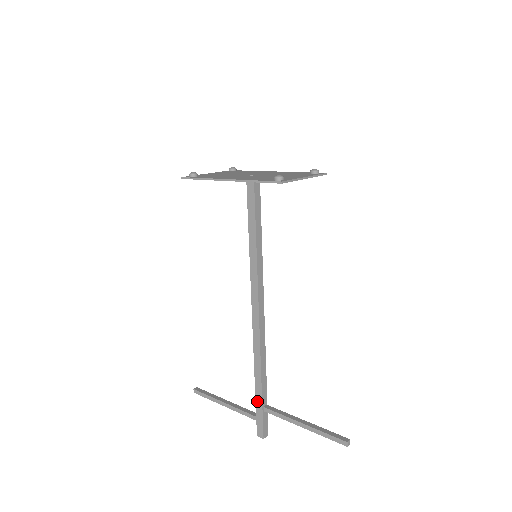
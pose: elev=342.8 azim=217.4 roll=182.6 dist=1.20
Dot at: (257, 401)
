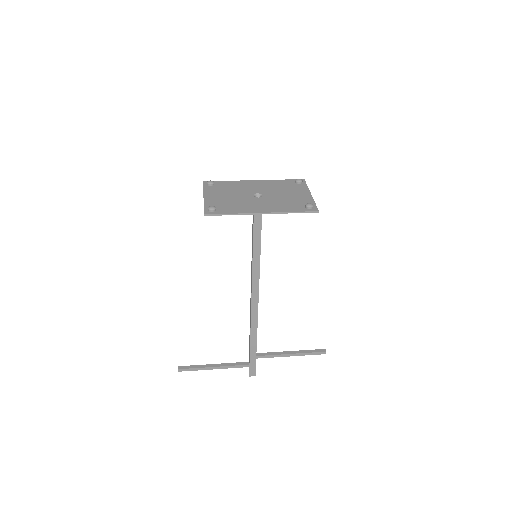
Dot at: (251, 355)
